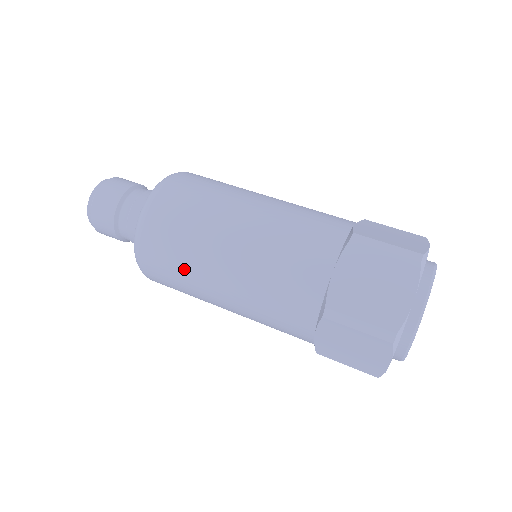
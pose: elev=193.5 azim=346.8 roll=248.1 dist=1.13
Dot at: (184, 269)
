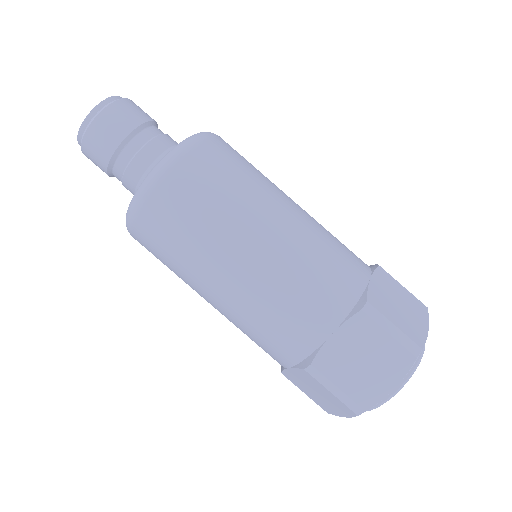
Dot at: (223, 206)
